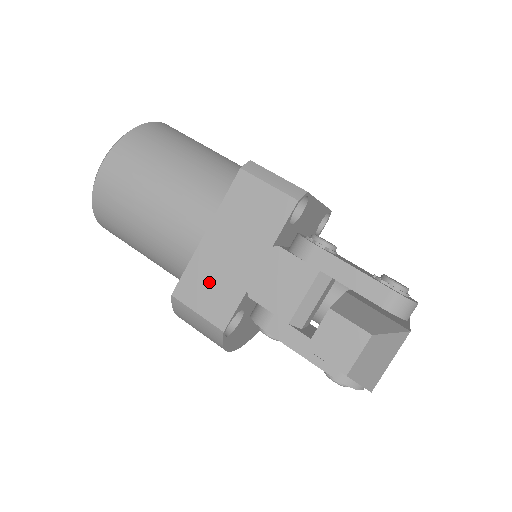
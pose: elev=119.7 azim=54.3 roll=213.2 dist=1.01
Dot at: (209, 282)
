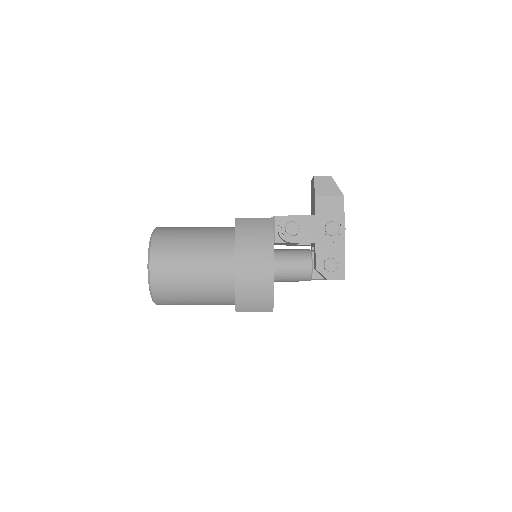
Dot at: occluded
